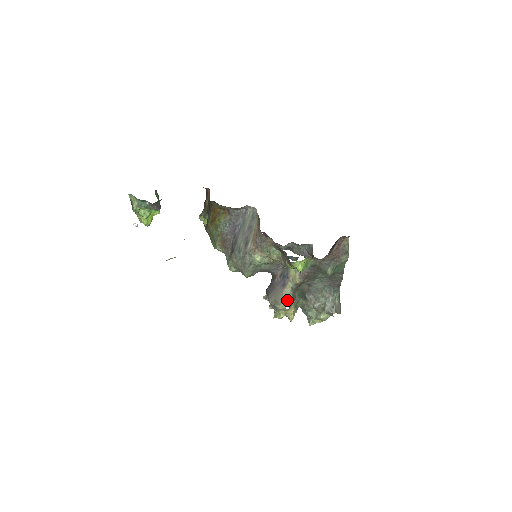
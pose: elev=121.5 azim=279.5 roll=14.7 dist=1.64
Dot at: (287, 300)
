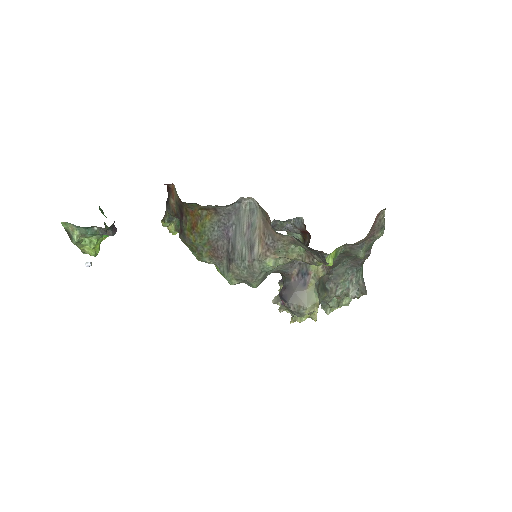
Dot at: (314, 301)
